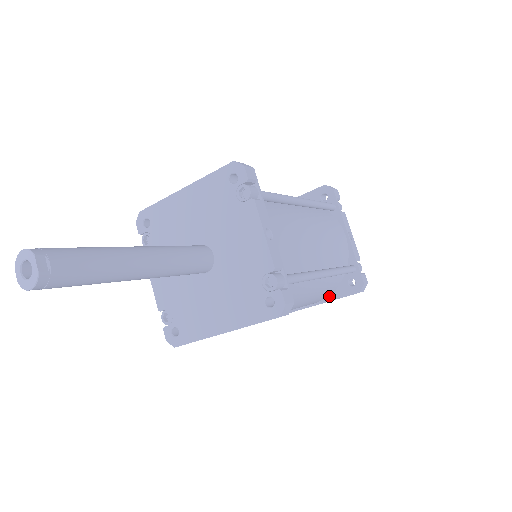
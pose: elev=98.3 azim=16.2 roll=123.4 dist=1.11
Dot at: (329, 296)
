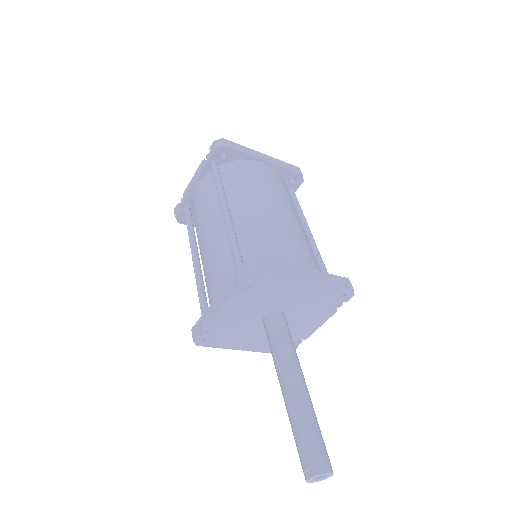
Dot at: occluded
